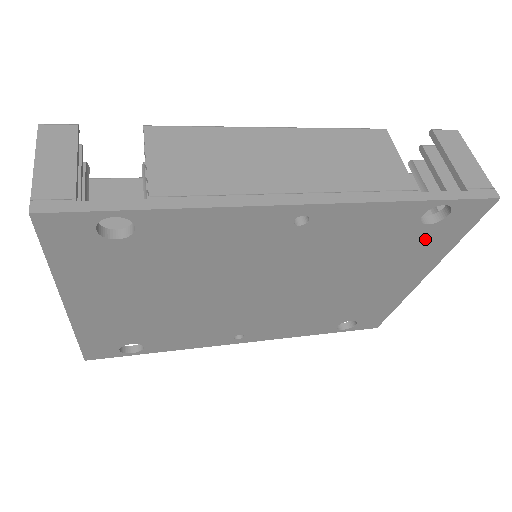
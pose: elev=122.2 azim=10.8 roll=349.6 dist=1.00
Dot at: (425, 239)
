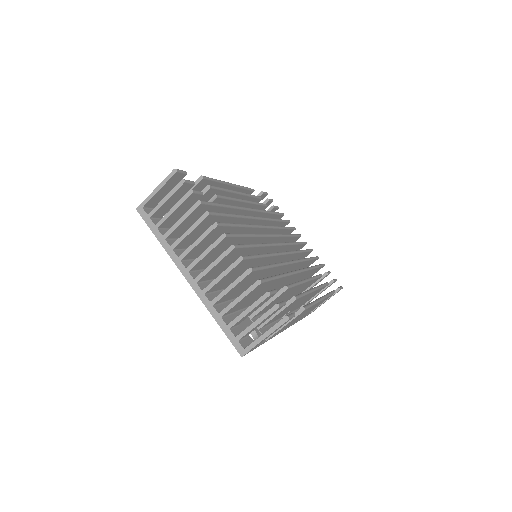
Dot at: occluded
